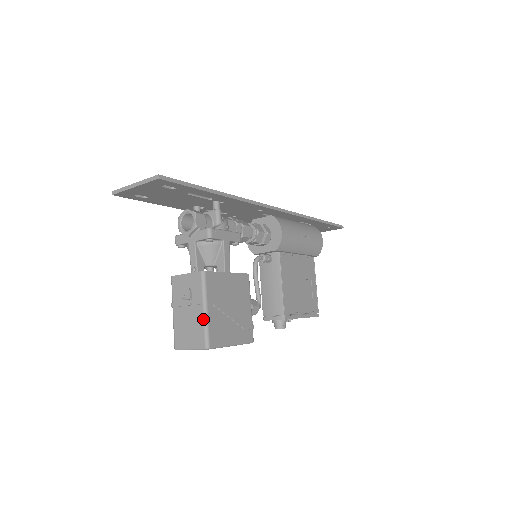
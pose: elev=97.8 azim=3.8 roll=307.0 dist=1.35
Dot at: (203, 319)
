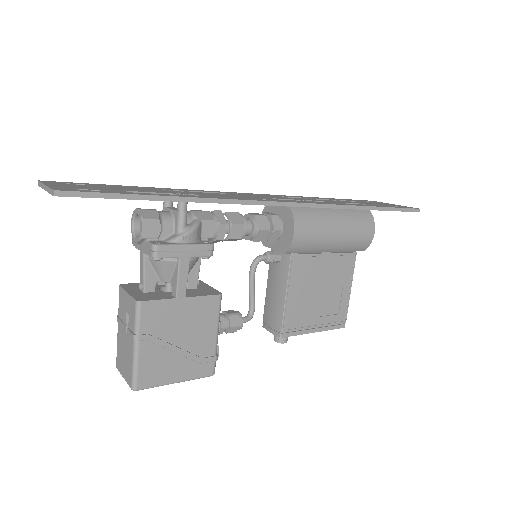
Dot at: (132, 357)
